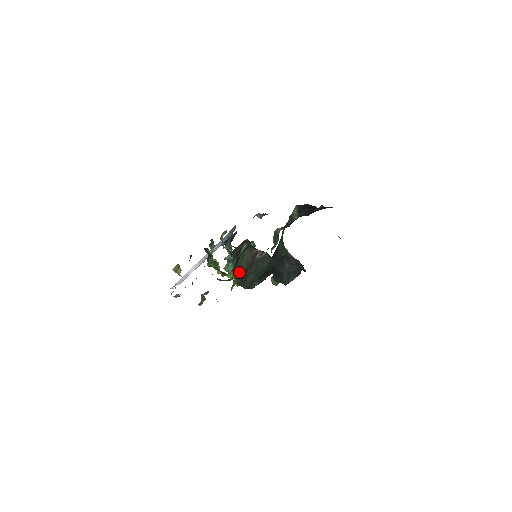
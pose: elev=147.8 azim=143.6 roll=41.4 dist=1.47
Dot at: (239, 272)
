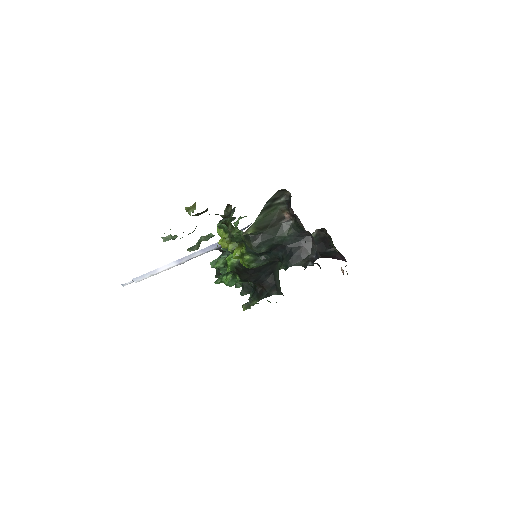
Dot at: (262, 220)
